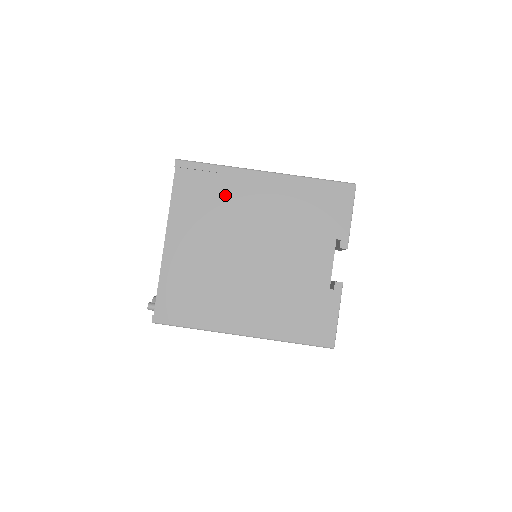
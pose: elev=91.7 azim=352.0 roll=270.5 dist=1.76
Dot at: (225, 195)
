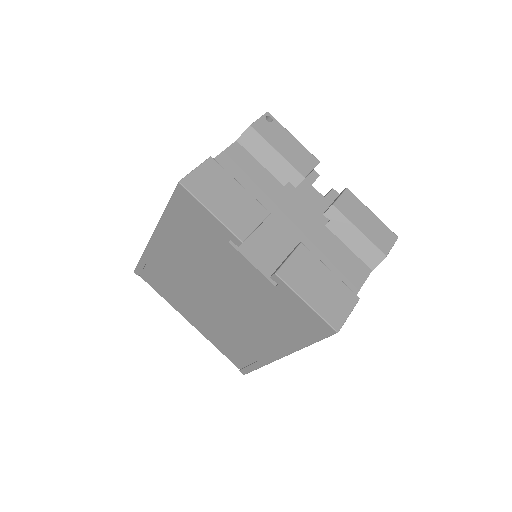
Dot at: (165, 272)
